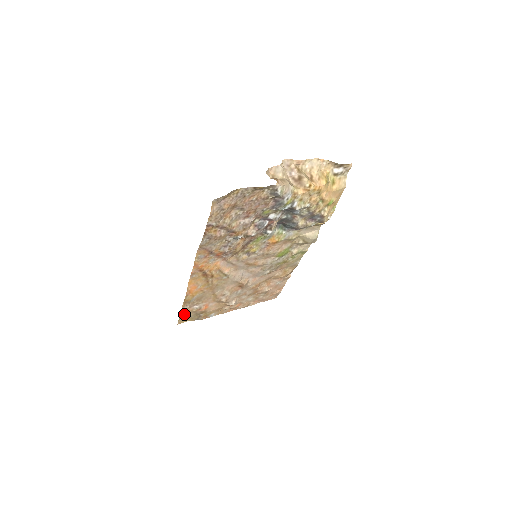
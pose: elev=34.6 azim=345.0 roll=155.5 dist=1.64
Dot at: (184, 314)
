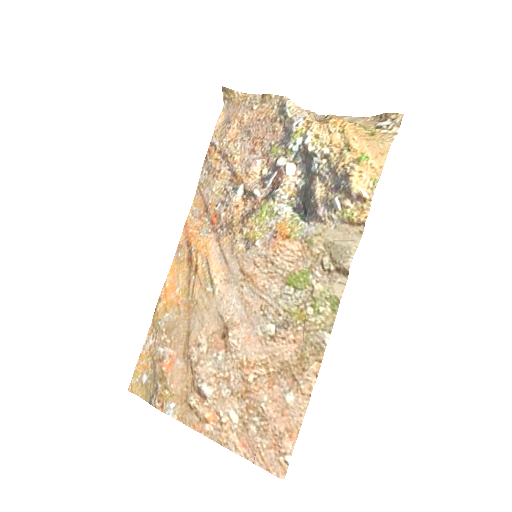
Dot at: (144, 363)
